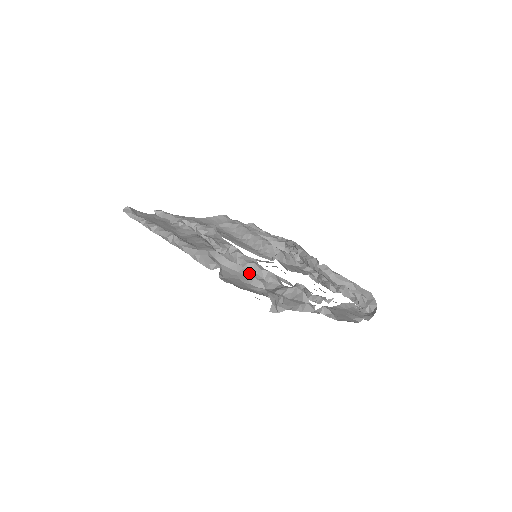
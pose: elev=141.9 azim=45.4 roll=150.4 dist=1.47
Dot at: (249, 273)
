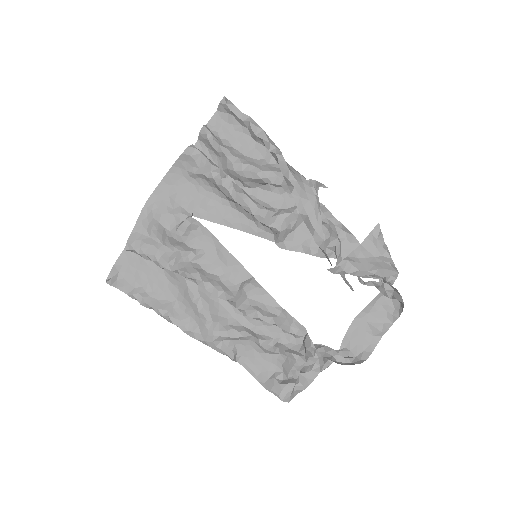
Dot at: (259, 344)
